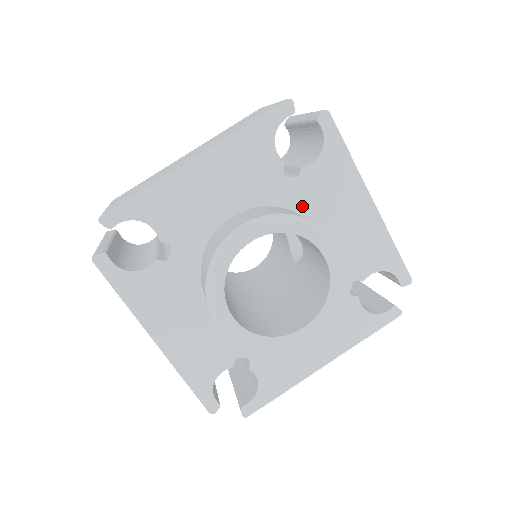
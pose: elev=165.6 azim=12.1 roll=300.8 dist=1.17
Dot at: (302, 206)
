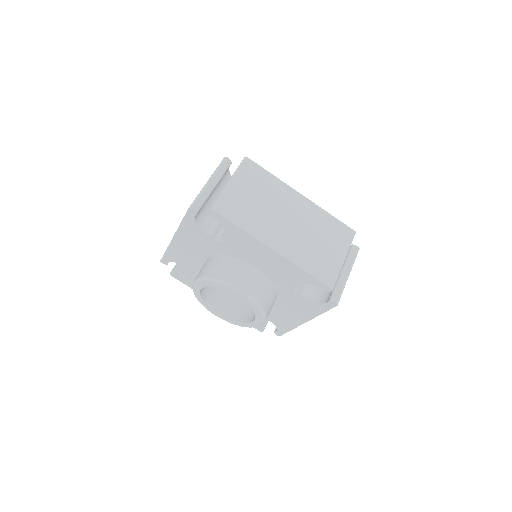
Dot at: (282, 295)
